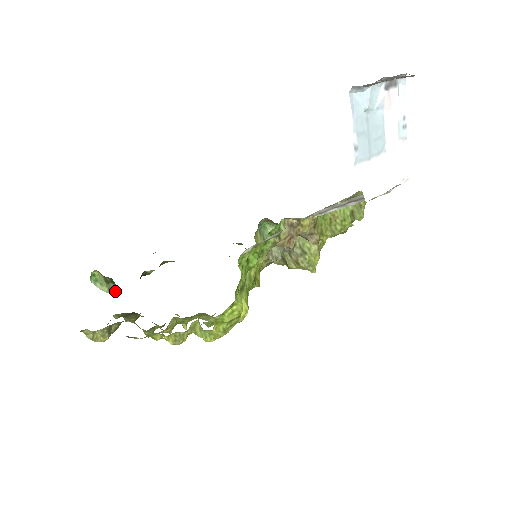
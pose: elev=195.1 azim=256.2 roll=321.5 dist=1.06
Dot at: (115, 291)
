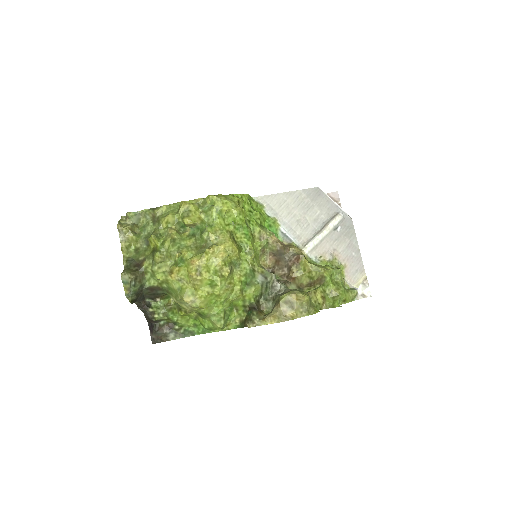
Dot at: occluded
